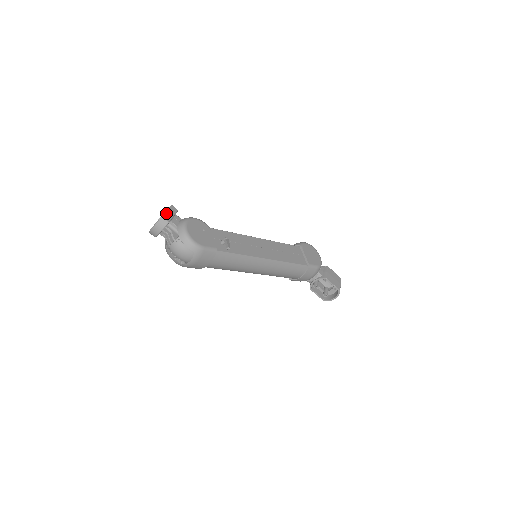
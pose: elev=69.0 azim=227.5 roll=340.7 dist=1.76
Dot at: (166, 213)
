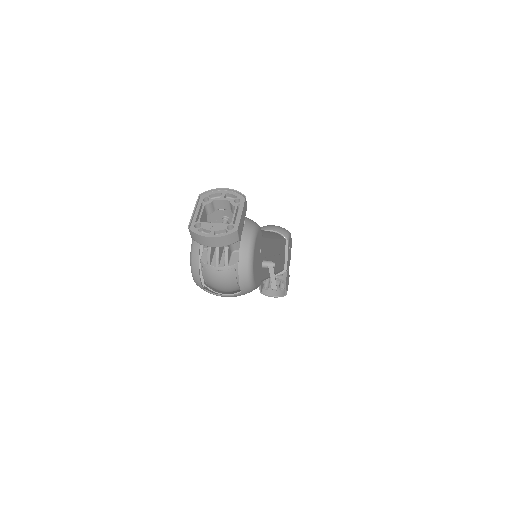
Dot at: (241, 219)
